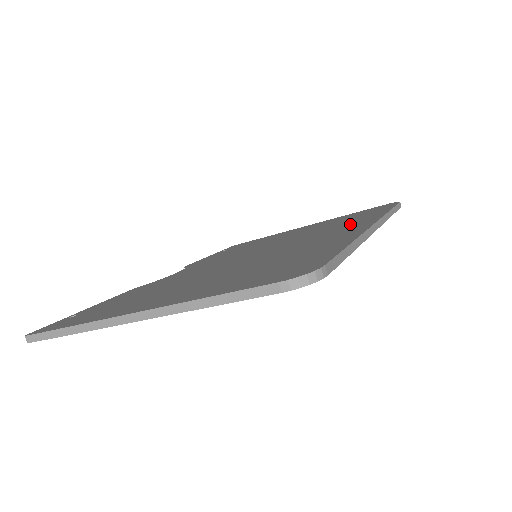
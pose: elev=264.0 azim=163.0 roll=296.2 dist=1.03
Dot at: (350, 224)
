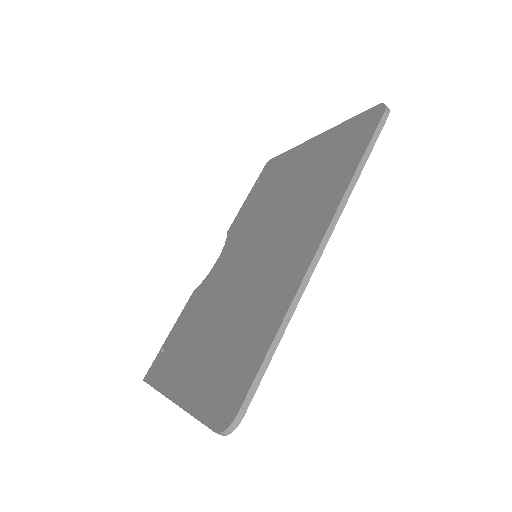
Dot at: (315, 214)
